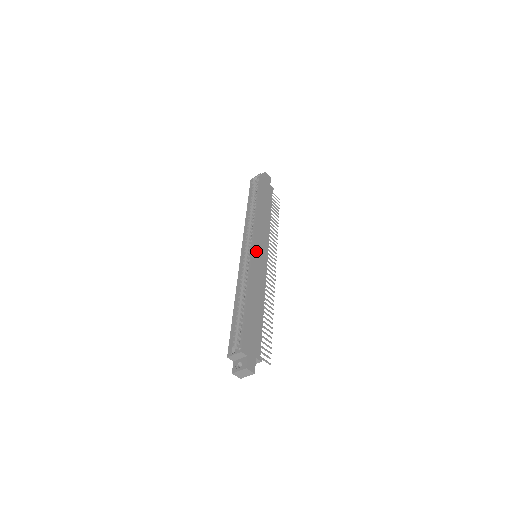
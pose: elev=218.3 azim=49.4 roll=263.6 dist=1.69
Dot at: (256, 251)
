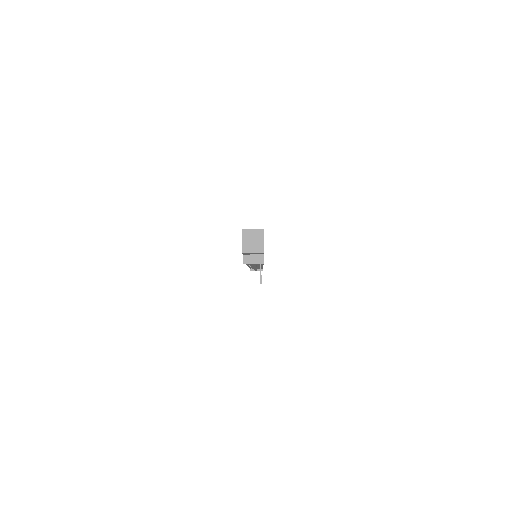
Dot at: occluded
